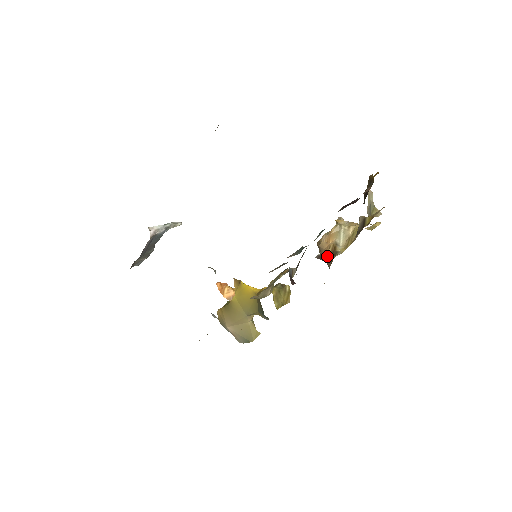
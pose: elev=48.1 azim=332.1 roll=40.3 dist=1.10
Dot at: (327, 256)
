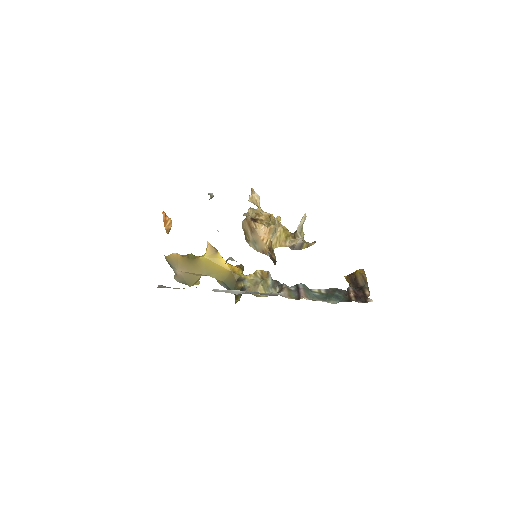
Dot at: (261, 244)
